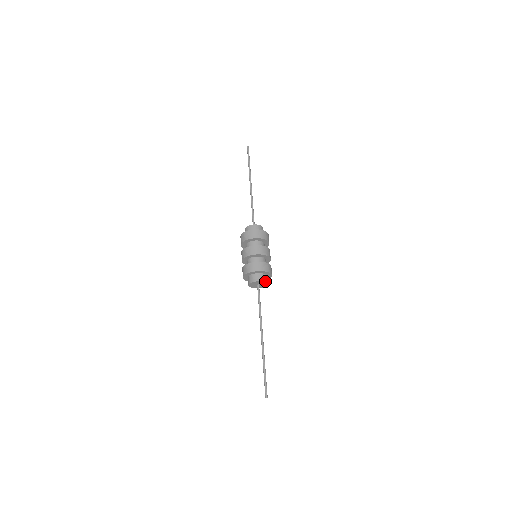
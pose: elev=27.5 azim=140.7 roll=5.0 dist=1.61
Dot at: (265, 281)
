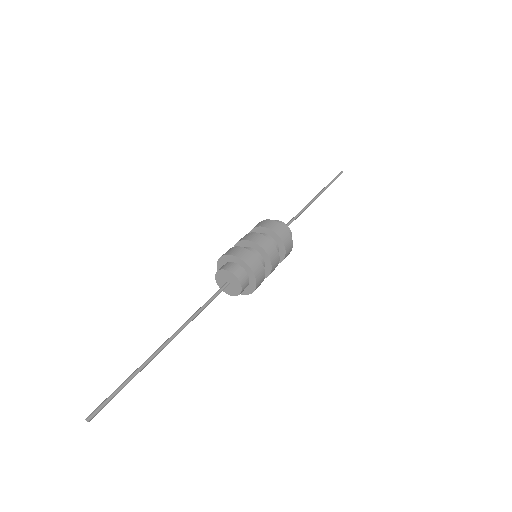
Dot at: (227, 269)
